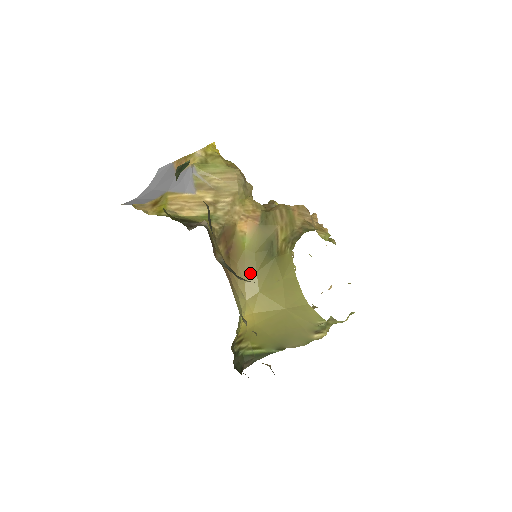
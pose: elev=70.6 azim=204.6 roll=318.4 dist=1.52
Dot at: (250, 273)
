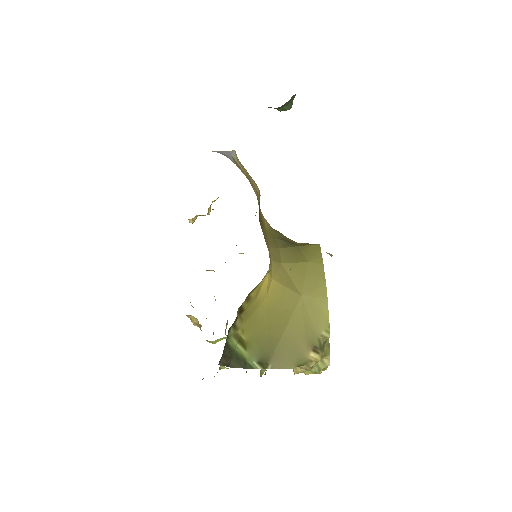
Dot at: (273, 245)
